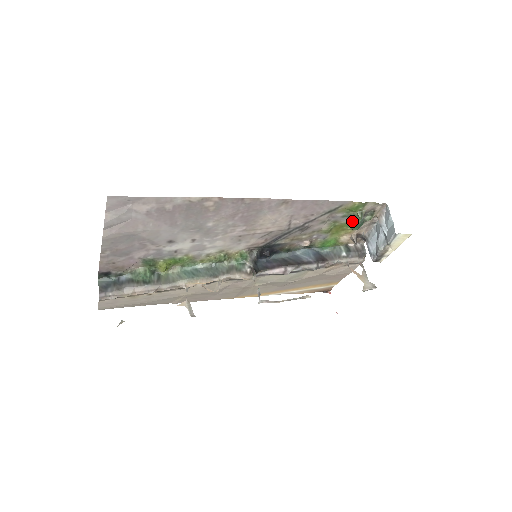
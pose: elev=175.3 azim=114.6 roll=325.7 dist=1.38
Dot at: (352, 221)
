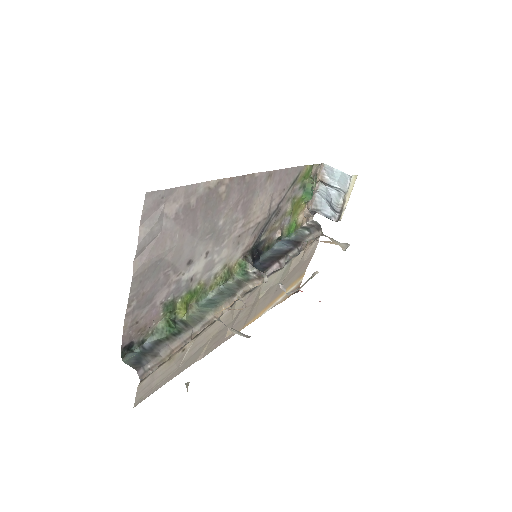
Dot at: (305, 192)
